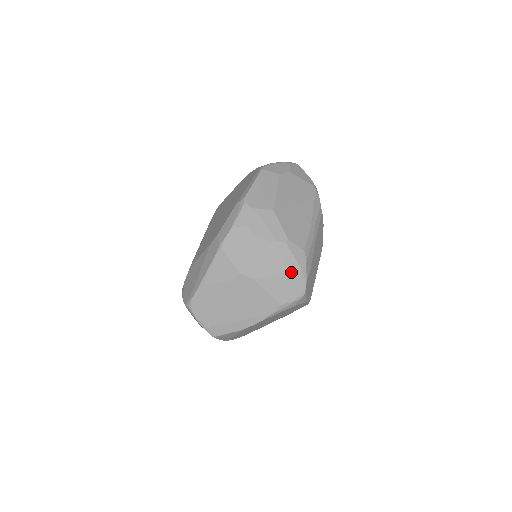
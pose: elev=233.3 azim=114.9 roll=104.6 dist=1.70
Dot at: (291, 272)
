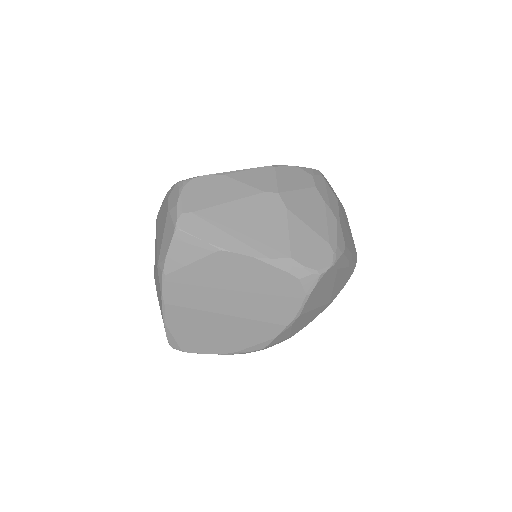
Dot at: (326, 241)
